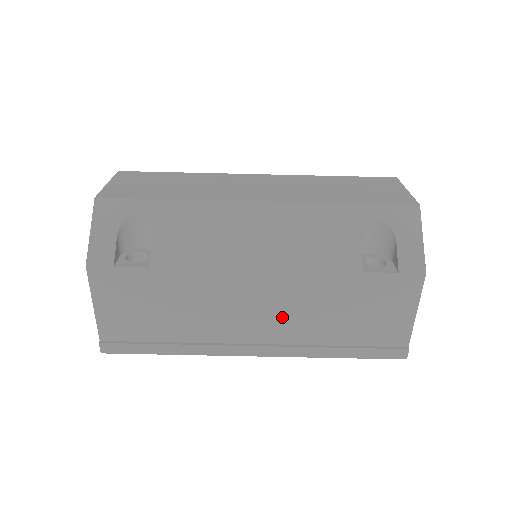
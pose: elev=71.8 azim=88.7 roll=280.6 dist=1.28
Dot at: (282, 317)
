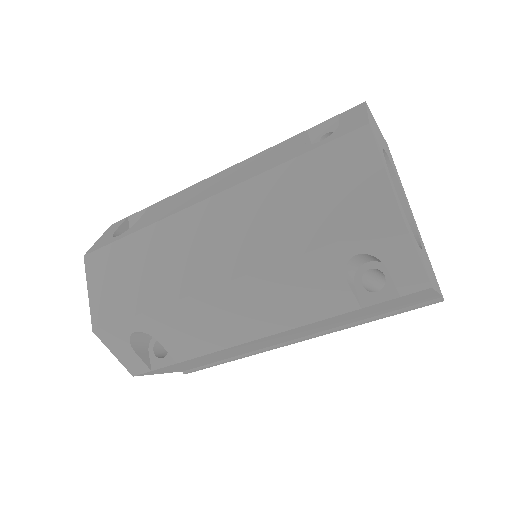
Dot at: (307, 332)
